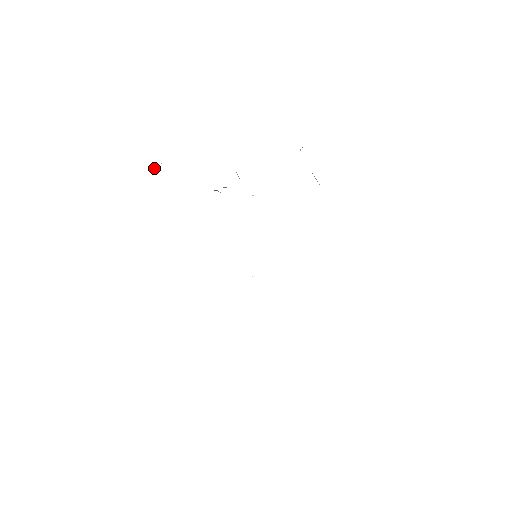
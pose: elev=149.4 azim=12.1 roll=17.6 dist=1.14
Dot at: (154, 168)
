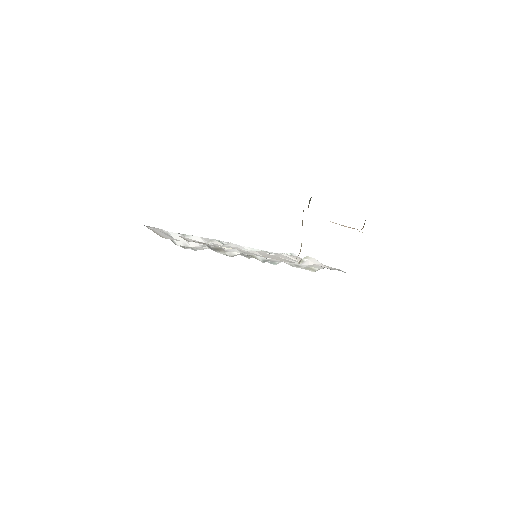
Dot at: occluded
